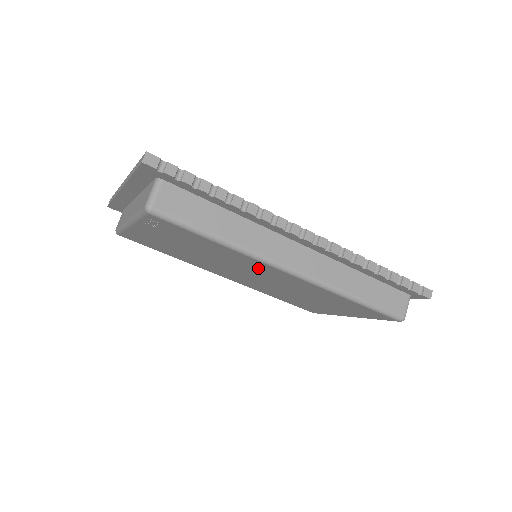
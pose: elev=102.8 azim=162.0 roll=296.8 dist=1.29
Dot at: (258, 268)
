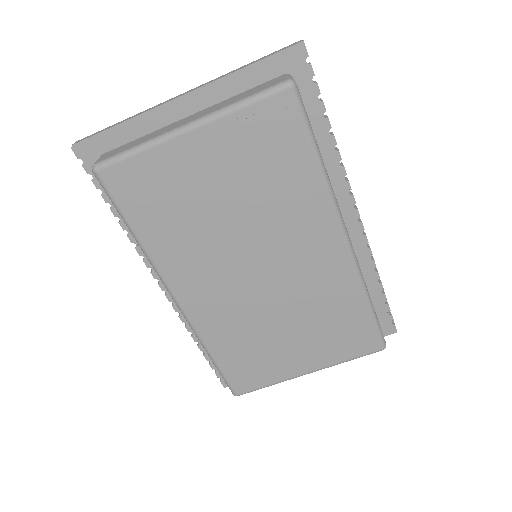
Dot at: (305, 234)
